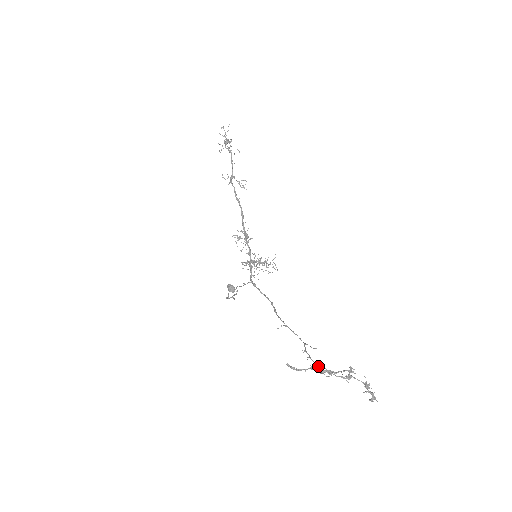
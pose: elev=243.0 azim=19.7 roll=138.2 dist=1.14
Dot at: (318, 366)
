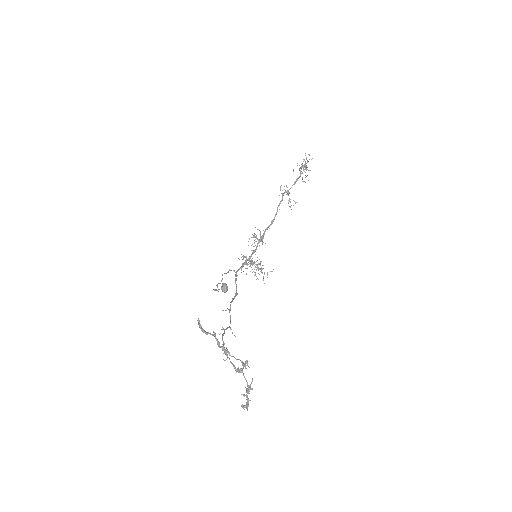
Dot at: (223, 343)
